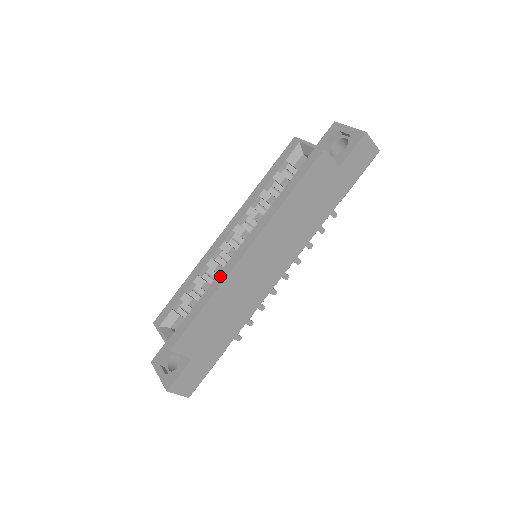
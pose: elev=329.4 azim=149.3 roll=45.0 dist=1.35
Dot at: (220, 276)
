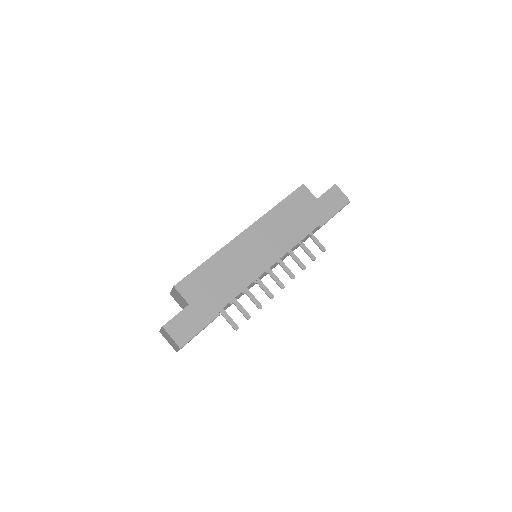
Dot at: occluded
